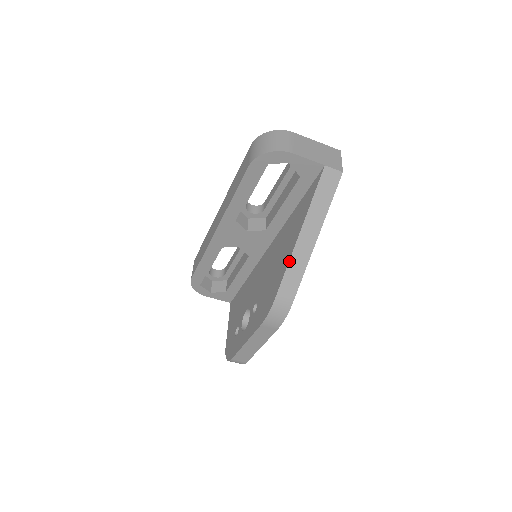
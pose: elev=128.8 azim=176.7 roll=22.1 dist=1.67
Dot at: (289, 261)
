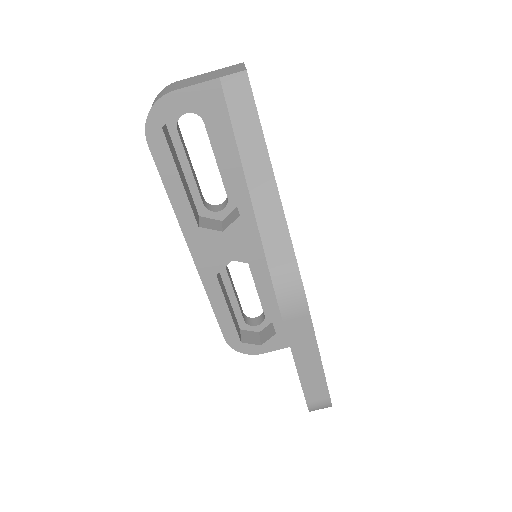
Dot at: (254, 211)
